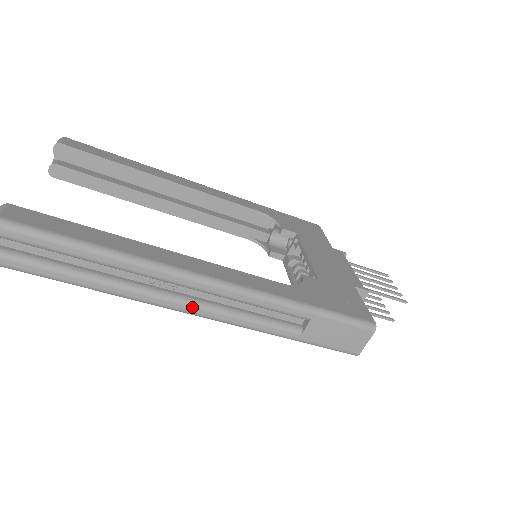
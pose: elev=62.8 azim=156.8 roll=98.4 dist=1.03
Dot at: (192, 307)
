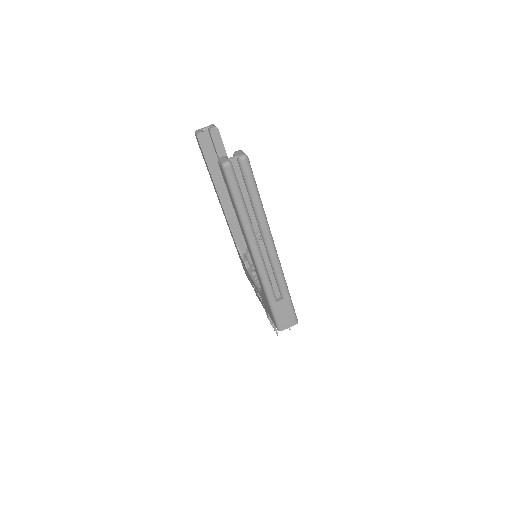
Dot at: (259, 254)
